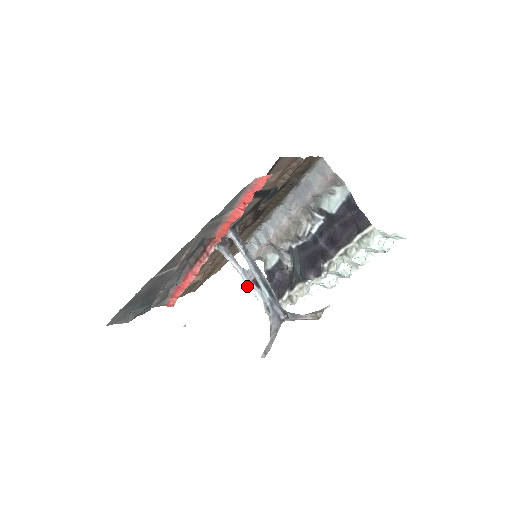
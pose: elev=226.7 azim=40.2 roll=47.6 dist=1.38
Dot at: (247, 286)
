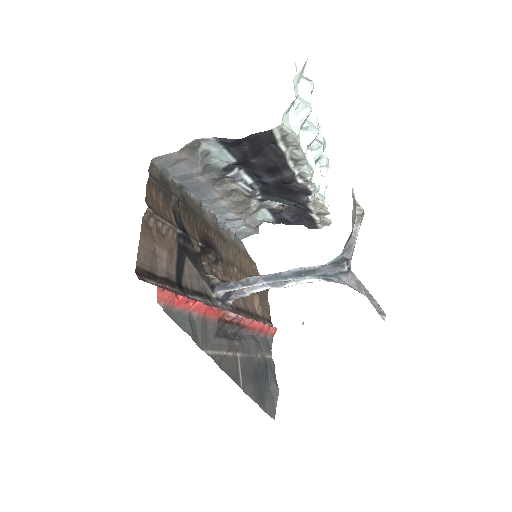
Dot at: occluded
